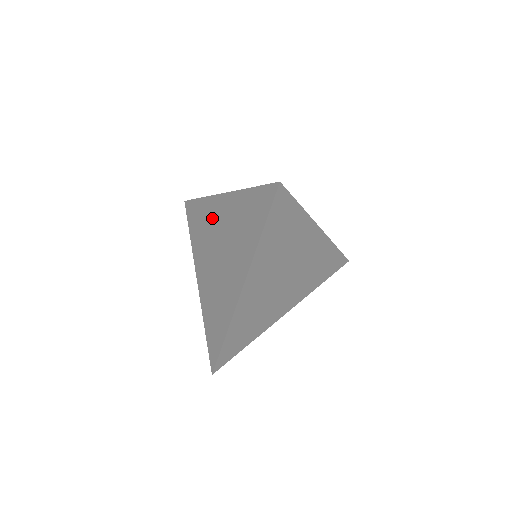
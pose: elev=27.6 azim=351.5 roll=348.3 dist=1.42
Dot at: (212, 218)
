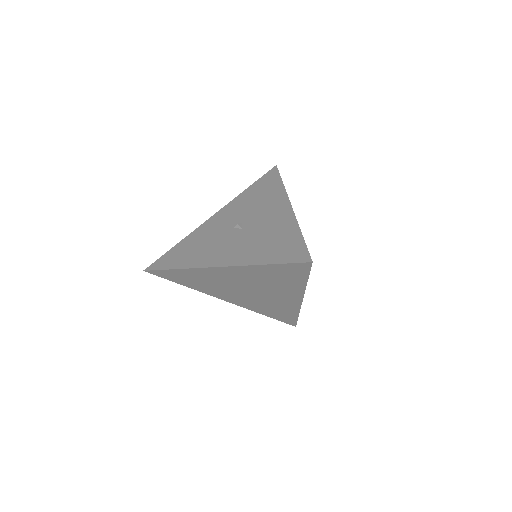
Dot at: (214, 278)
